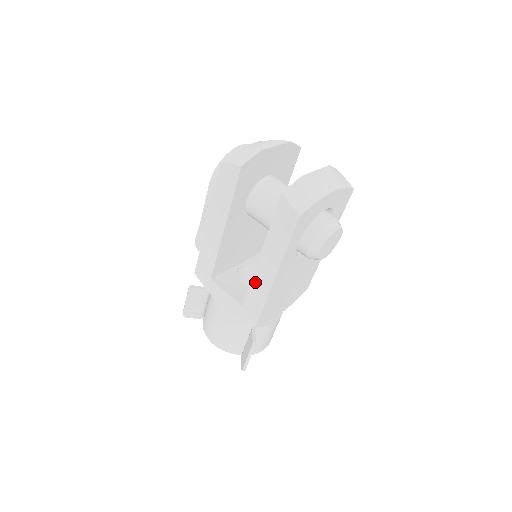
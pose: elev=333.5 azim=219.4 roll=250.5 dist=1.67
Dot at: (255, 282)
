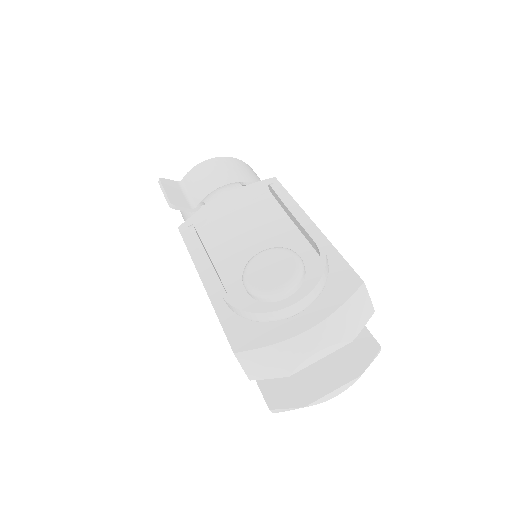
Dot at: occluded
